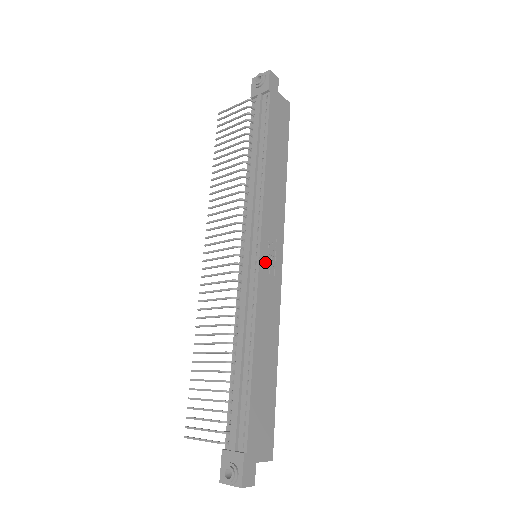
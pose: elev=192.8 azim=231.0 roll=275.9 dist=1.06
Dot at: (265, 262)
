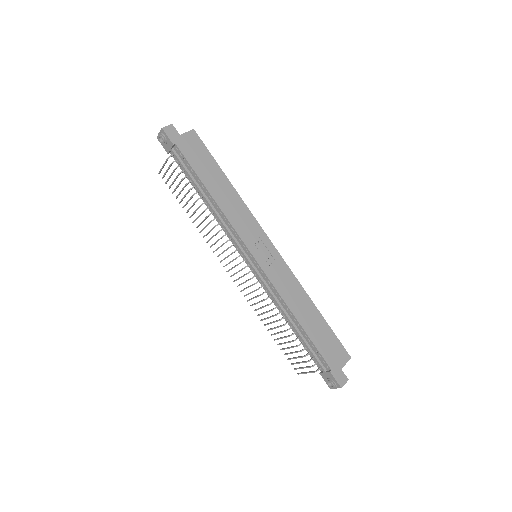
Dot at: (263, 261)
